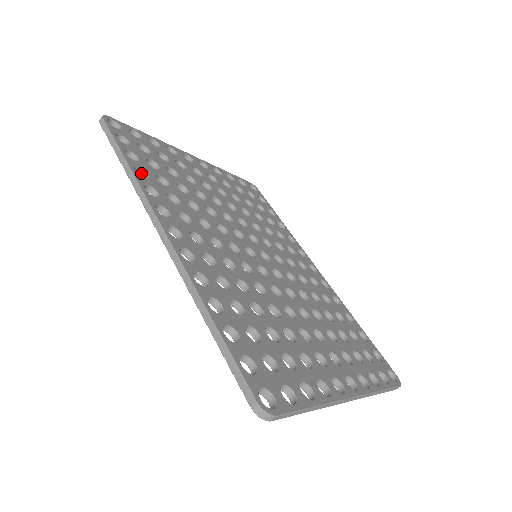
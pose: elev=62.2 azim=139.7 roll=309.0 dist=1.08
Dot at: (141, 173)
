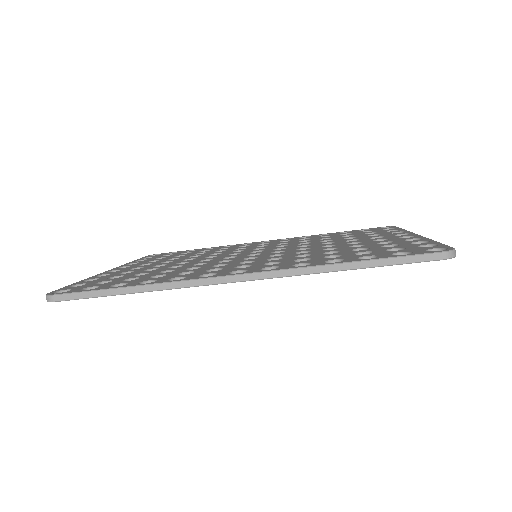
Dot at: occluded
